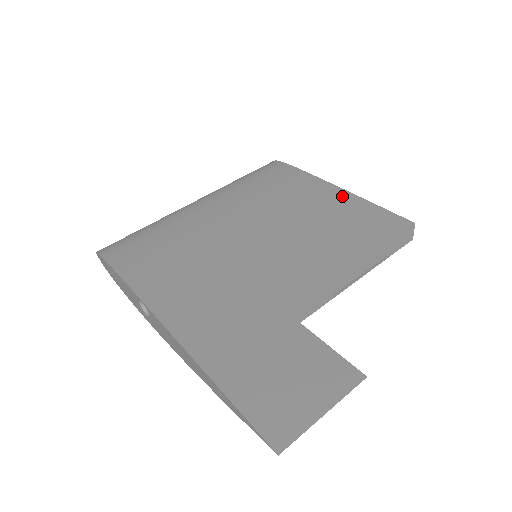
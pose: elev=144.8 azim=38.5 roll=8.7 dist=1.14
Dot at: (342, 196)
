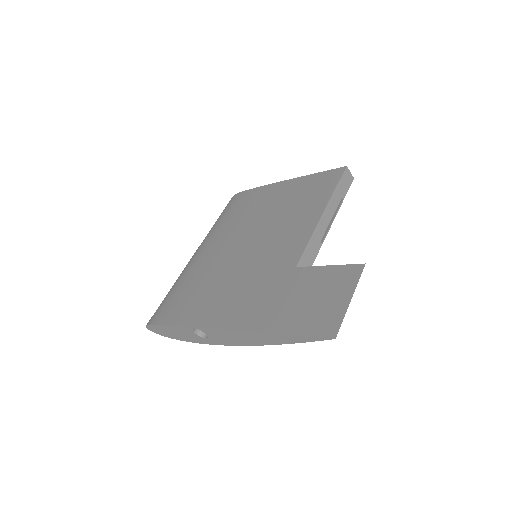
Dot at: (290, 184)
